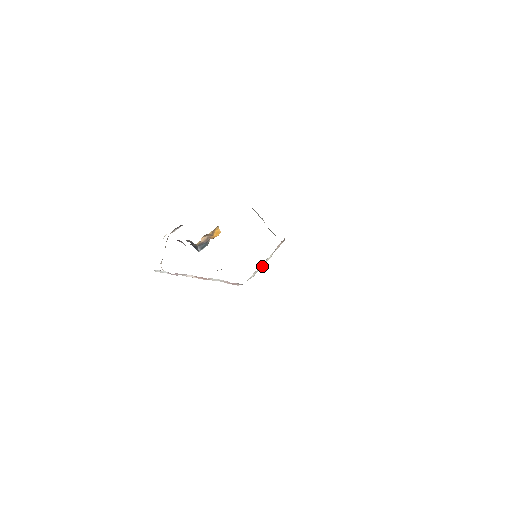
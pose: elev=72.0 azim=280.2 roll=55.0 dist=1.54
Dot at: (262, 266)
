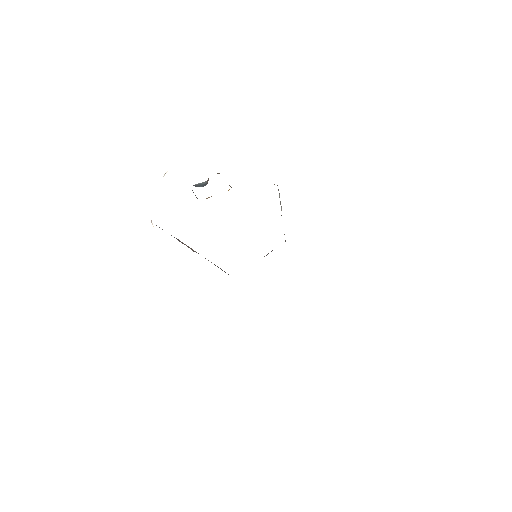
Dot at: occluded
